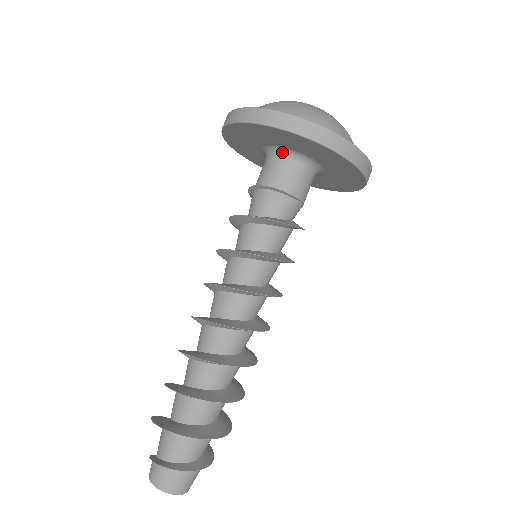
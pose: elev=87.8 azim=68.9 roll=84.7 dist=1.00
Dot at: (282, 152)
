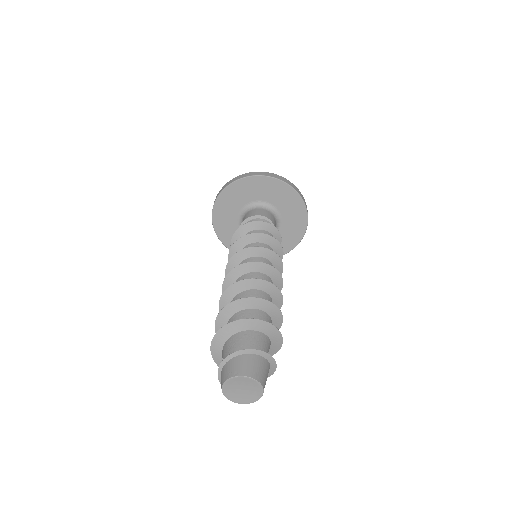
Dot at: (252, 206)
